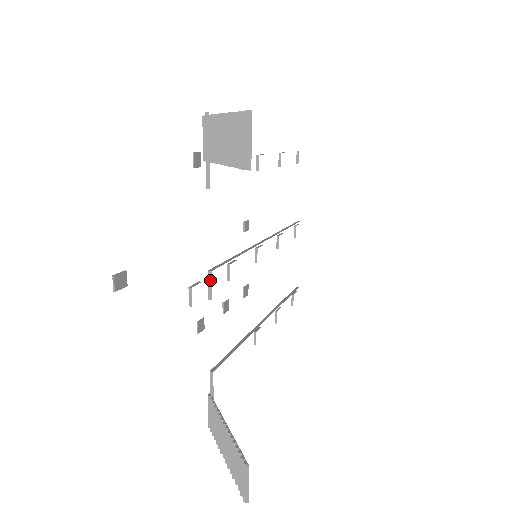
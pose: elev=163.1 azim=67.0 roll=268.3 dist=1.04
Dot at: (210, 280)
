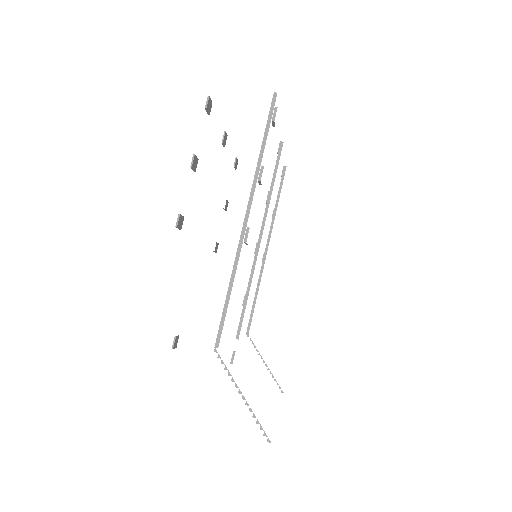
Dot at: (238, 339)
